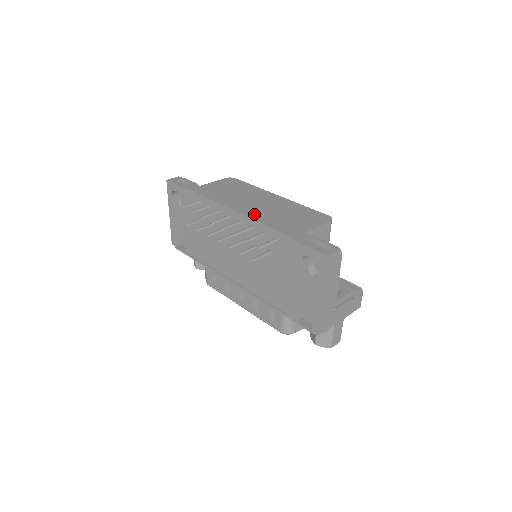
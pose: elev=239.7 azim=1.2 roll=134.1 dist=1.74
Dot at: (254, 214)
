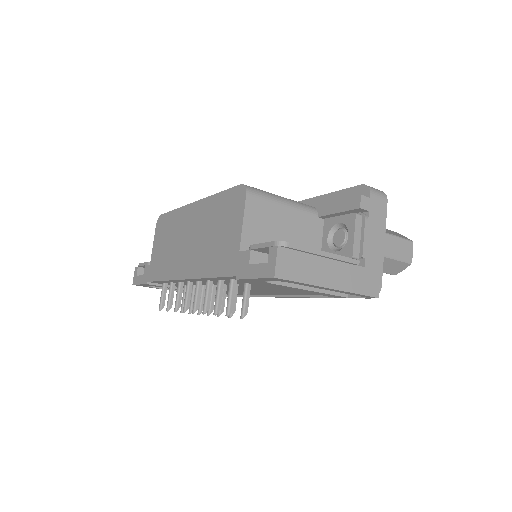
Dot at: (195, 267)
